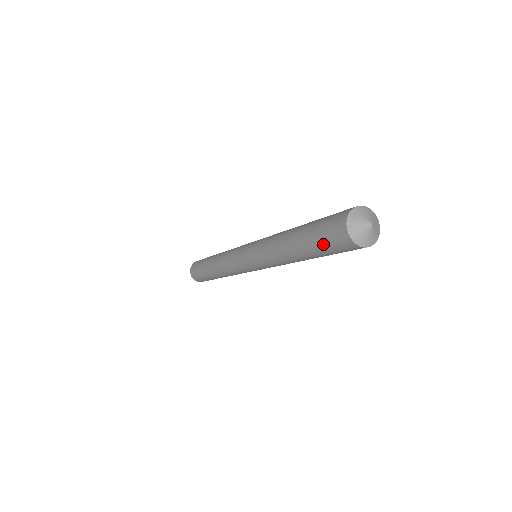
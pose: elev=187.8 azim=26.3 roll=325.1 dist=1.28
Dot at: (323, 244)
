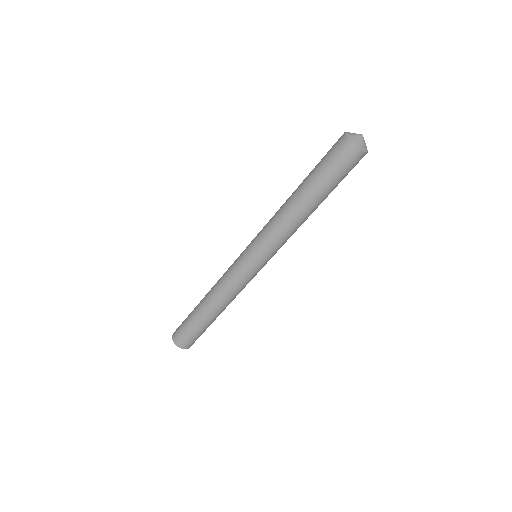
Dot at: (324, 161)
